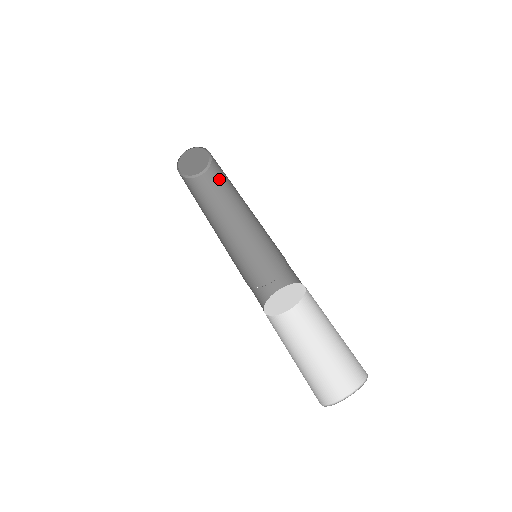
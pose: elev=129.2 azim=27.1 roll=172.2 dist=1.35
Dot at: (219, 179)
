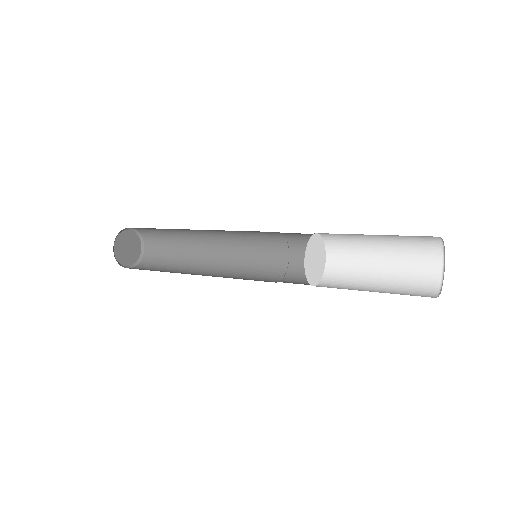
Dot at: (162, 245)
